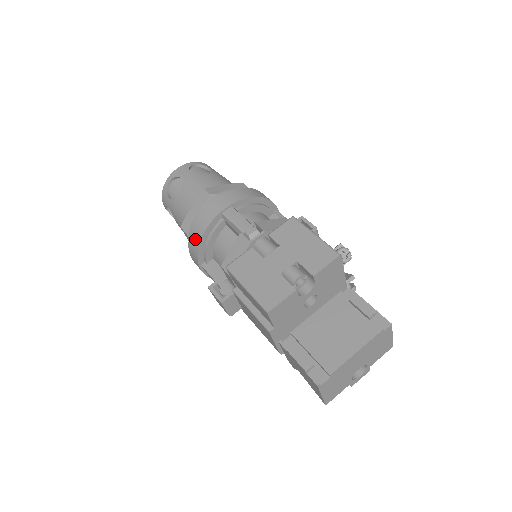
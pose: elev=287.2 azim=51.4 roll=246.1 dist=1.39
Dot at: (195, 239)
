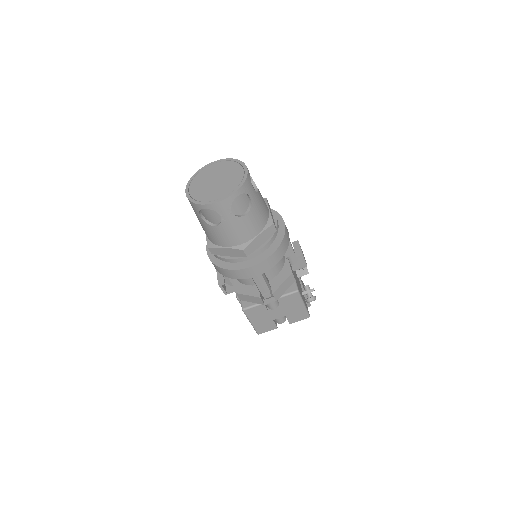
Dot at: (221, 272)
